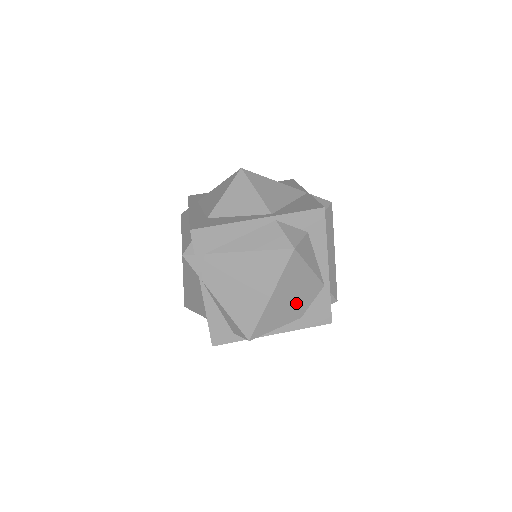
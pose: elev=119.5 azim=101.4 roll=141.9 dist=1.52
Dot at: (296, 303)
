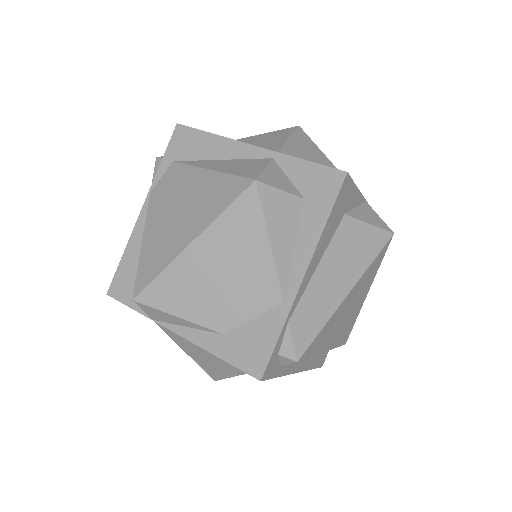
Dot at: (225, 295)
